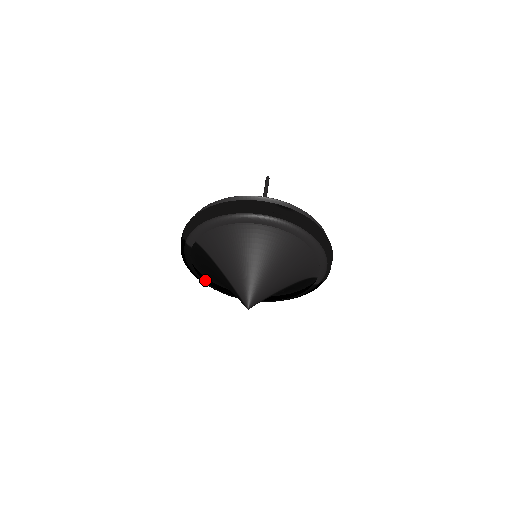
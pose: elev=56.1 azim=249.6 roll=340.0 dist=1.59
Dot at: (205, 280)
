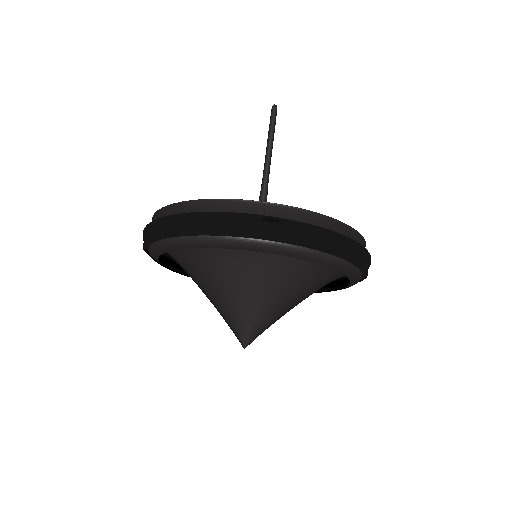
Dot at: occluded
